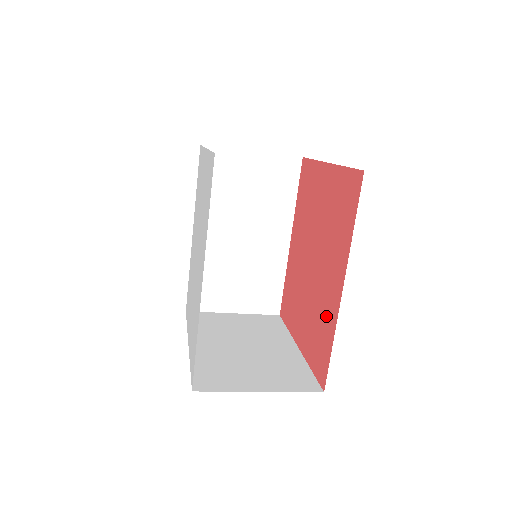
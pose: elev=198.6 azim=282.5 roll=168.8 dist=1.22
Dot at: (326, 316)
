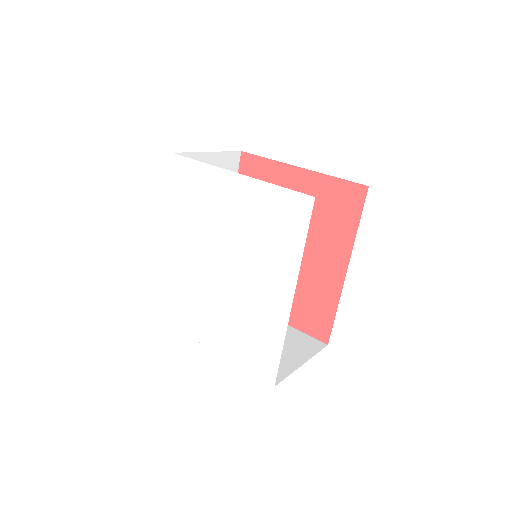
Dot at: (321, 291)
